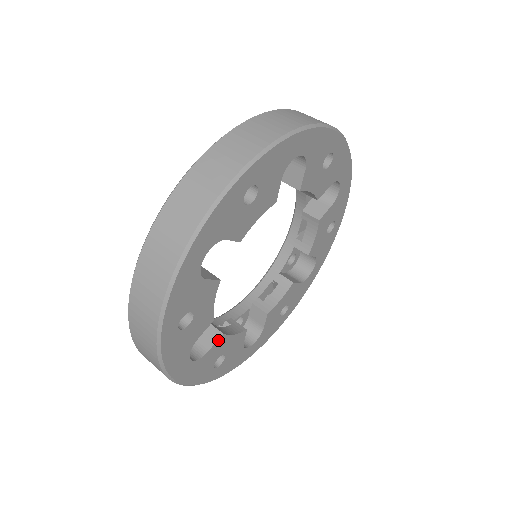
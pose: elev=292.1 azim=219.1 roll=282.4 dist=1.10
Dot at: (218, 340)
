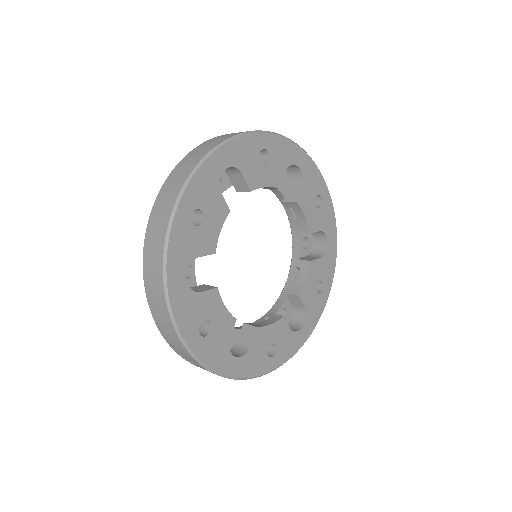
Dot at: (212, 290)
